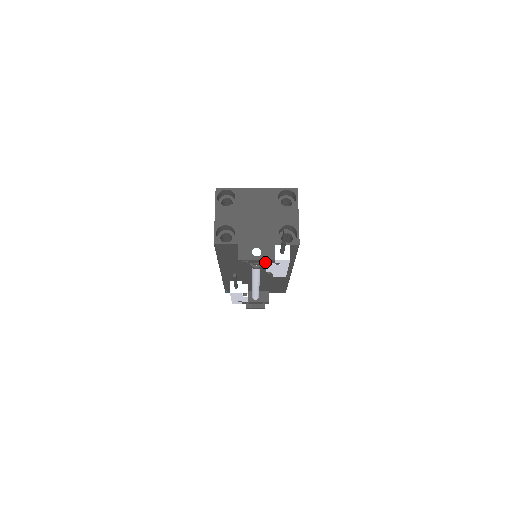
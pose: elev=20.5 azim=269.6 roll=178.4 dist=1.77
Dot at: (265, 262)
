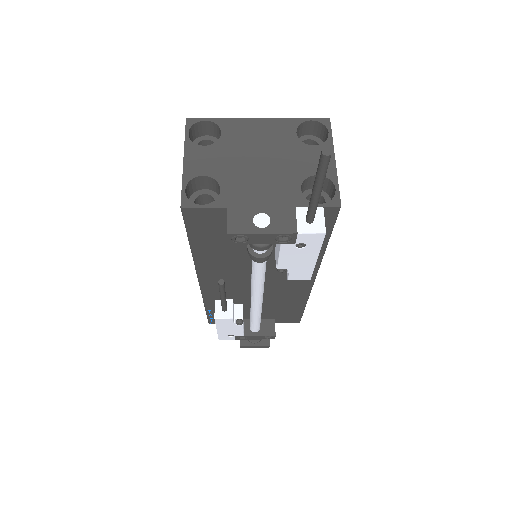
Dot at: (277, 241)
